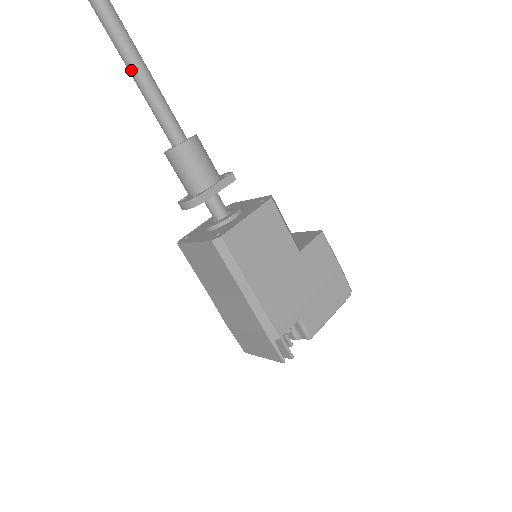
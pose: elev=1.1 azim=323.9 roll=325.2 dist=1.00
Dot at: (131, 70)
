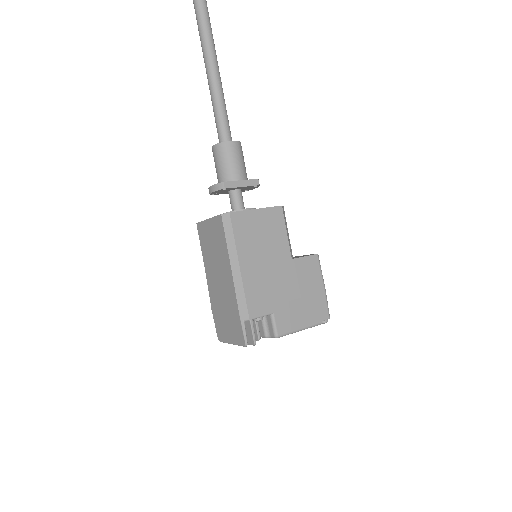
Dot at: (210, 83)
